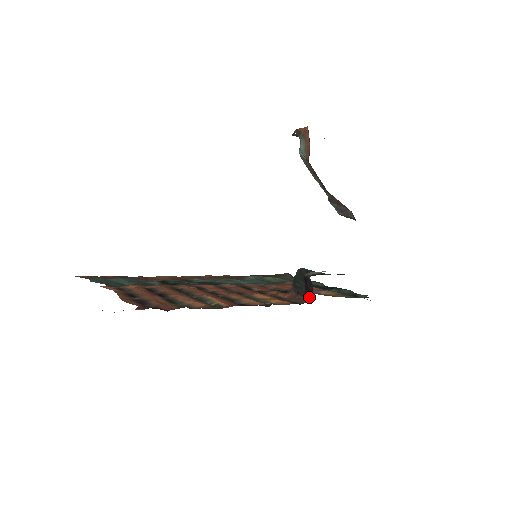
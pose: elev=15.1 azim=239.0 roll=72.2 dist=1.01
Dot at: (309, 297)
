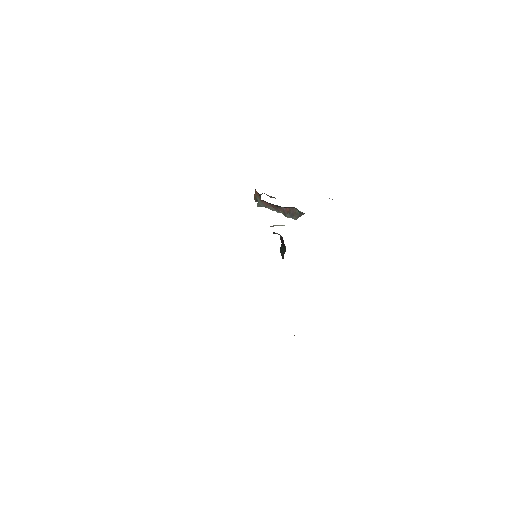
Dot at: (284, 244)
